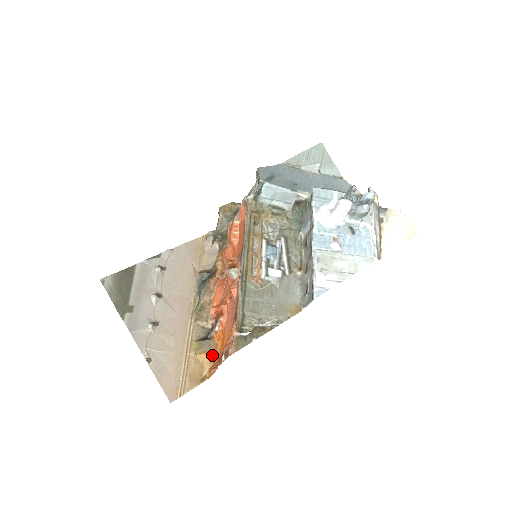
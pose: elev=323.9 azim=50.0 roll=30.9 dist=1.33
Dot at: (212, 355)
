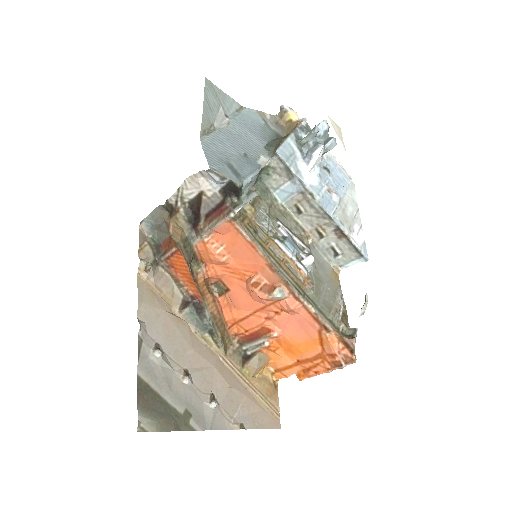
Dot at: (269, 364)
